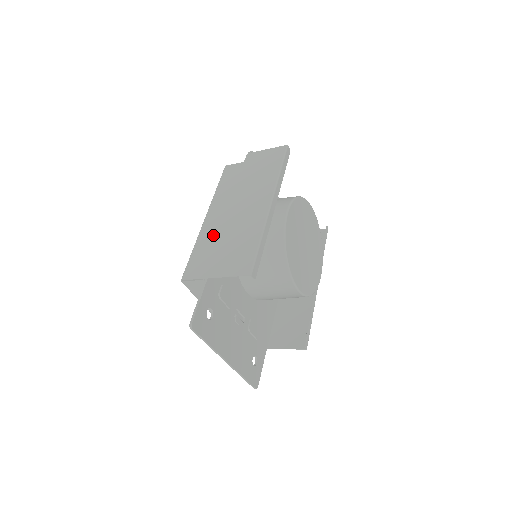
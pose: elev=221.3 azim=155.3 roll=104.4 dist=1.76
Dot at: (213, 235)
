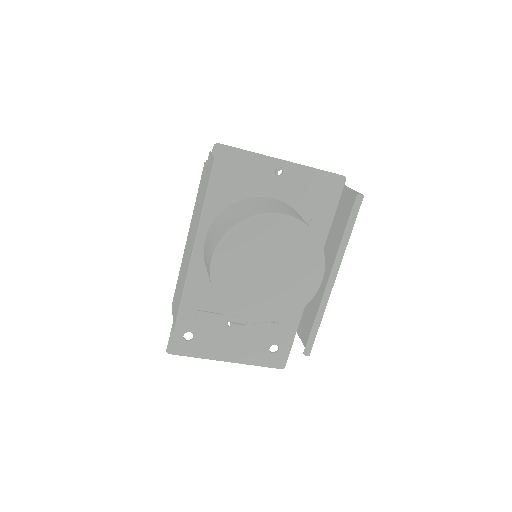
Dot at: (182, 265)
